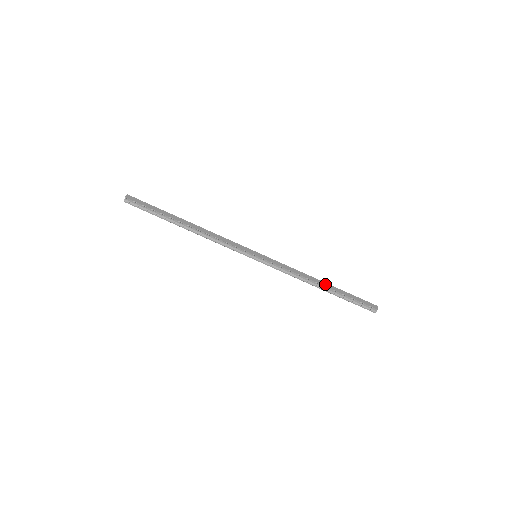
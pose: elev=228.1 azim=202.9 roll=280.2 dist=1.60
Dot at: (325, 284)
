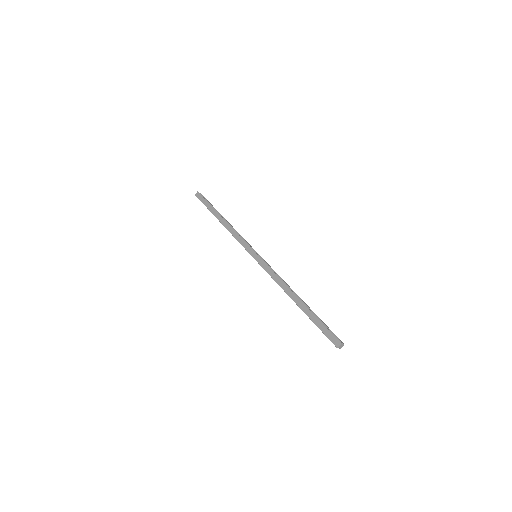
Dot at: (297, 300)
